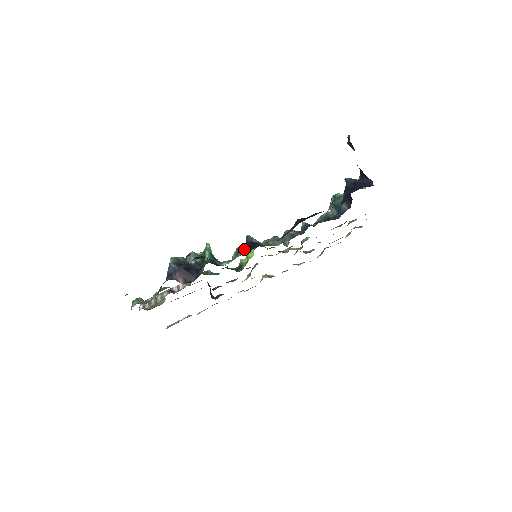
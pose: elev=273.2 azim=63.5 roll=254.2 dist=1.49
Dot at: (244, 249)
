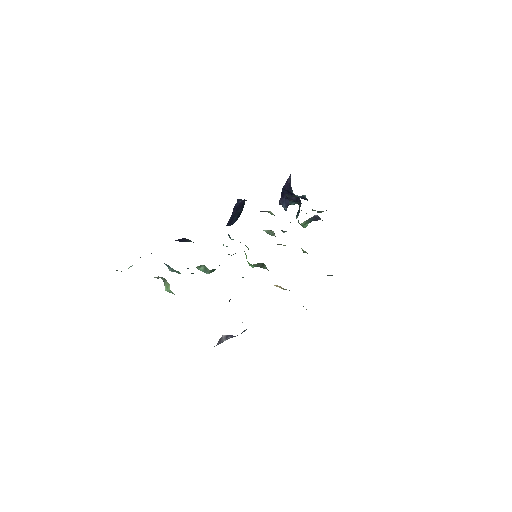
Dot at: occluded
